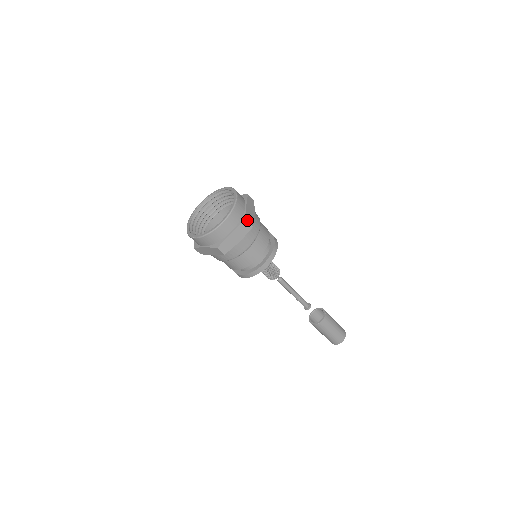
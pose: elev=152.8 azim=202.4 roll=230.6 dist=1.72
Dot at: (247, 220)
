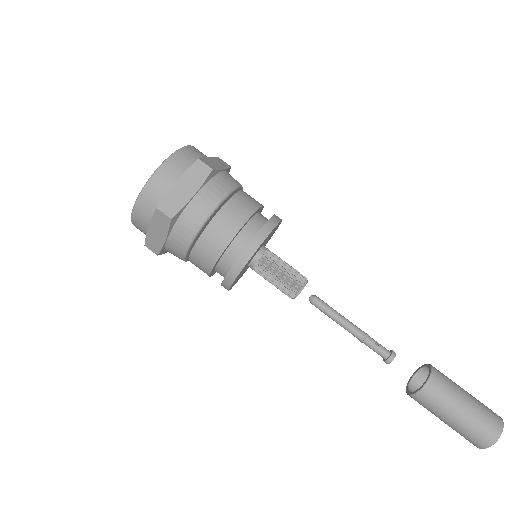
Dot at: (159, 208)
